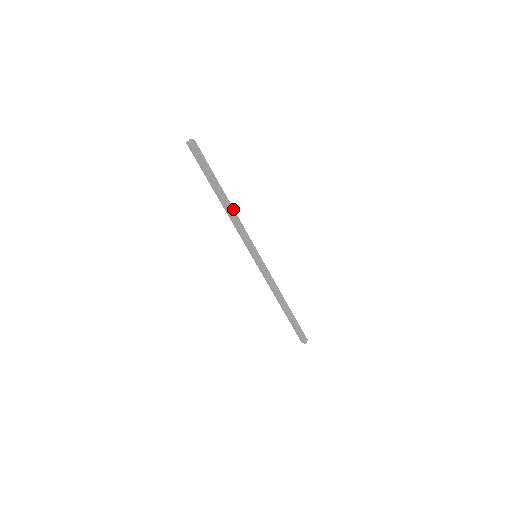
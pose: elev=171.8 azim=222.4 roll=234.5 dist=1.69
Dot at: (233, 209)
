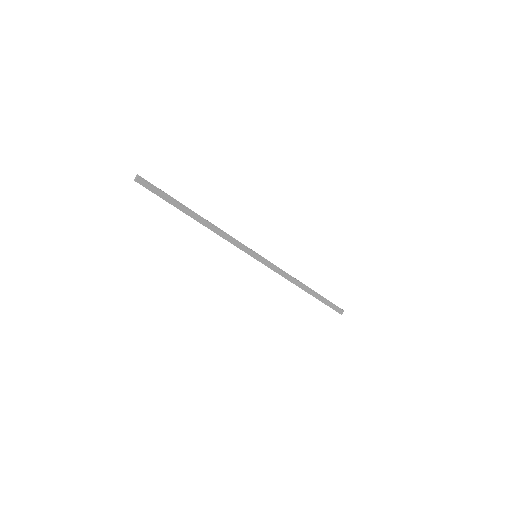
Dot at: (211, 224)
